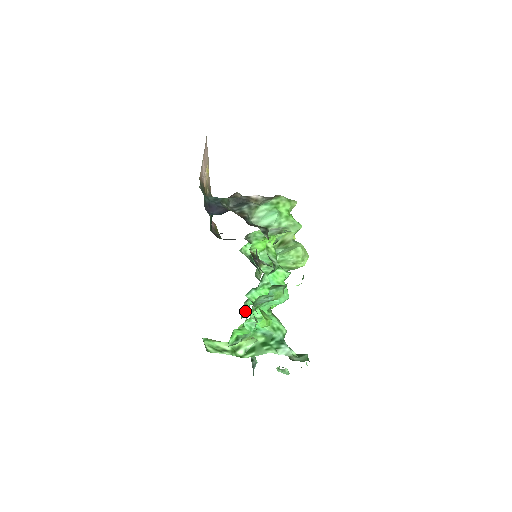
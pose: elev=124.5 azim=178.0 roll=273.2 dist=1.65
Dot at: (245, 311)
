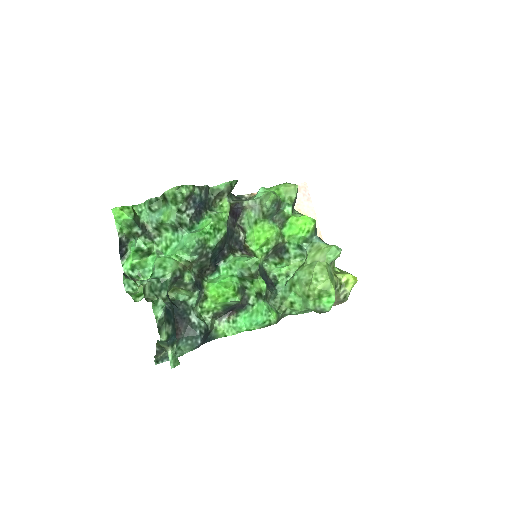
Dot at: (228, 325)
